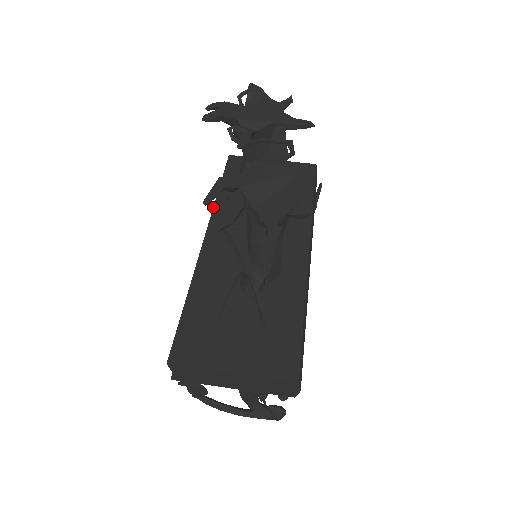
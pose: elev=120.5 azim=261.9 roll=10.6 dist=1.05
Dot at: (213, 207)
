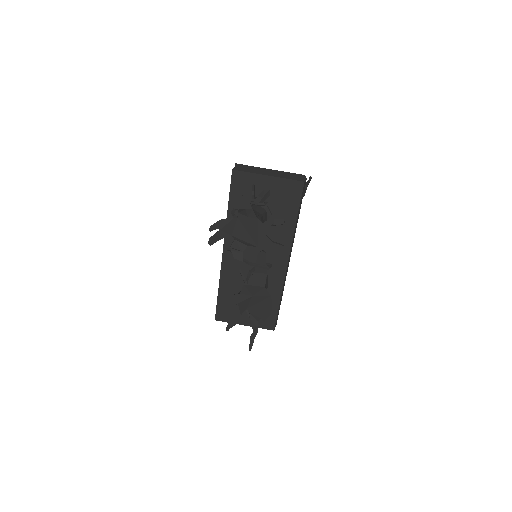
Dot at: occluded
